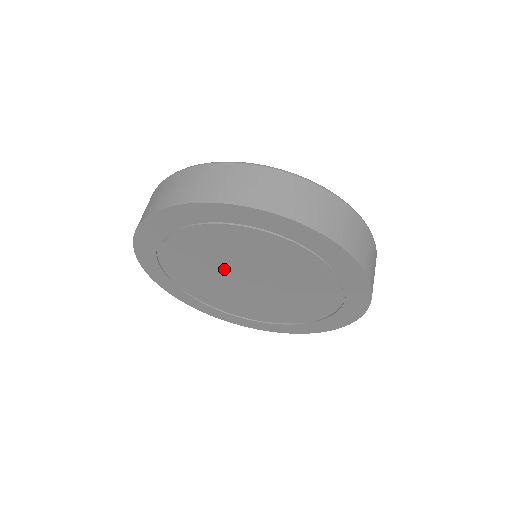
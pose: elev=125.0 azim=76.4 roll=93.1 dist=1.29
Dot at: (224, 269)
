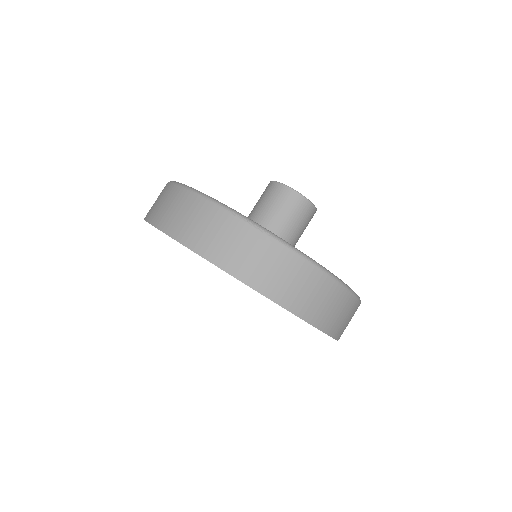
Dot at: occluded
